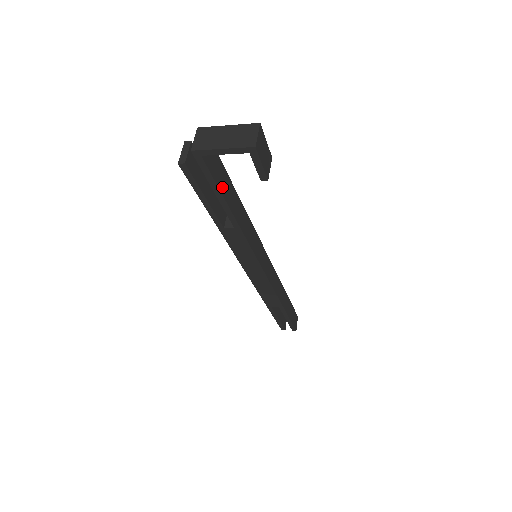
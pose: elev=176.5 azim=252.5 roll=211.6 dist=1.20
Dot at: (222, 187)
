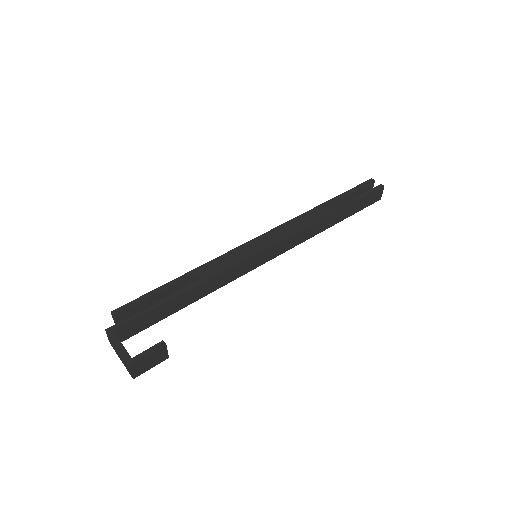
Dot at: (158, 318)
